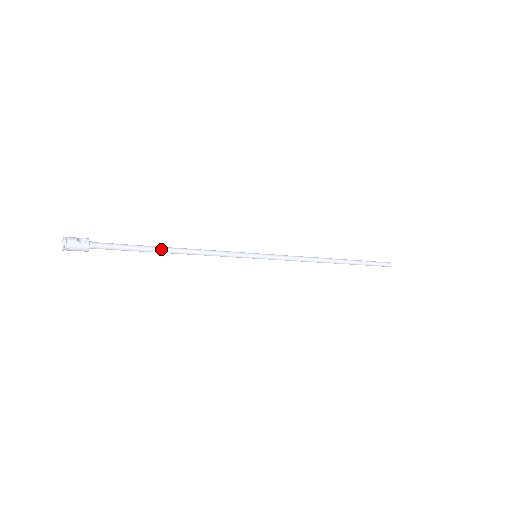
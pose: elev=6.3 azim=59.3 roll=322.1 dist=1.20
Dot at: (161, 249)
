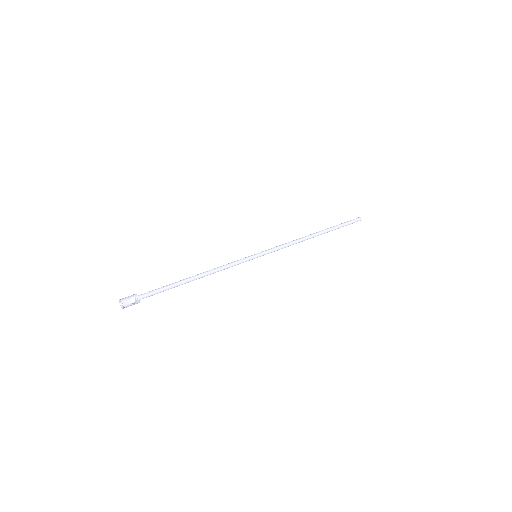
Dot at: (188, 282)
